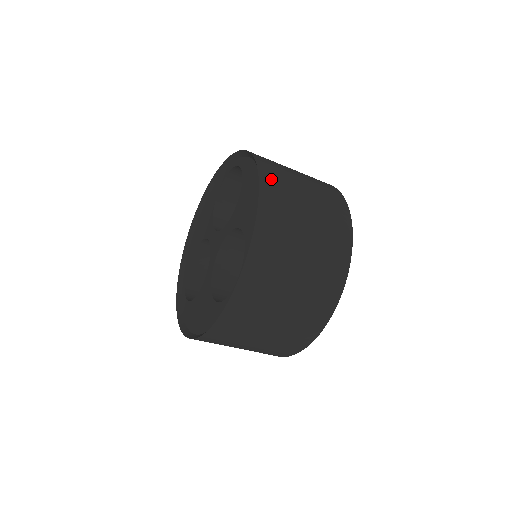
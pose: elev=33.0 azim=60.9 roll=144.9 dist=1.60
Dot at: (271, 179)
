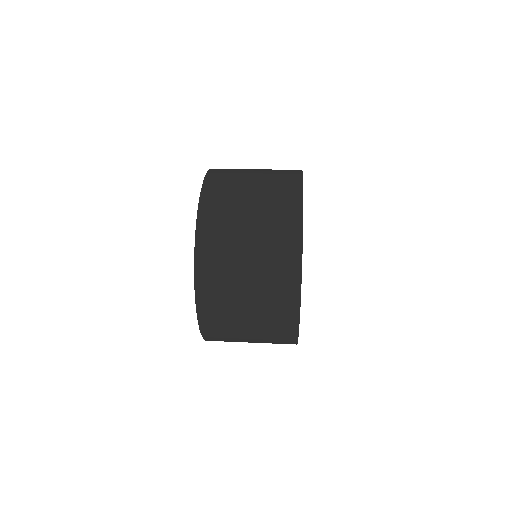
Dot at: (208, 302)
